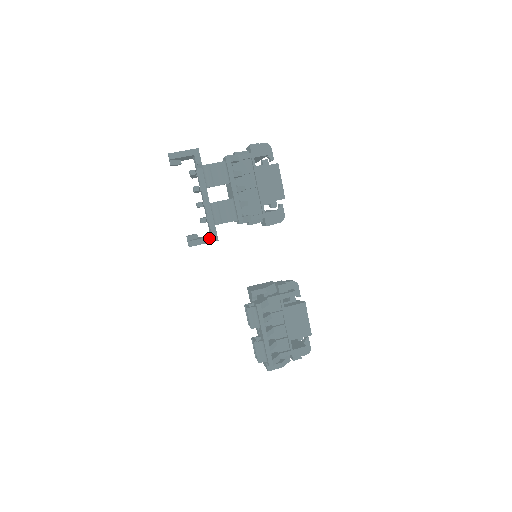
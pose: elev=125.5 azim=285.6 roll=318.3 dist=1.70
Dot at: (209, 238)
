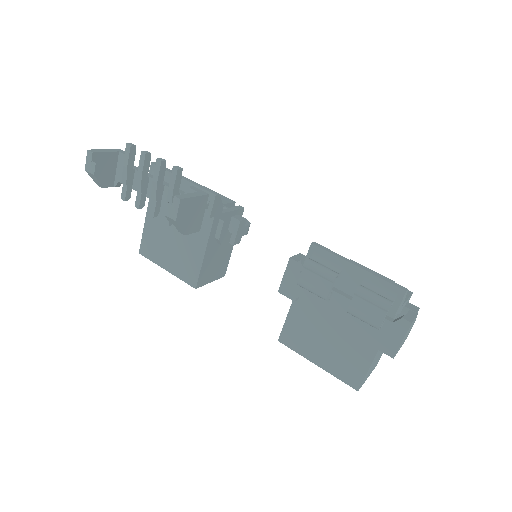
Dot at: (196, 193)
